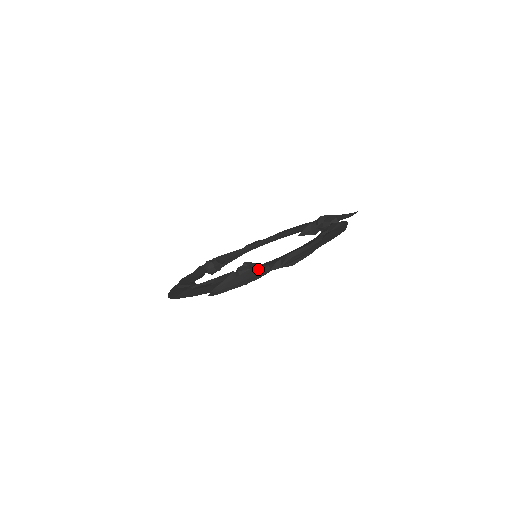
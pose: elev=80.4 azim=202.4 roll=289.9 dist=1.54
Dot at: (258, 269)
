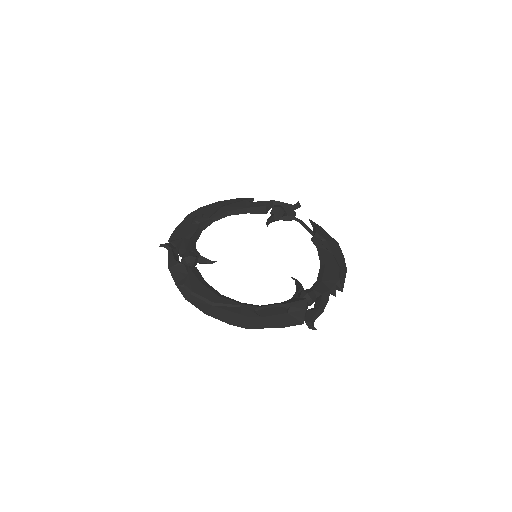
Dot at: (326, 296)
